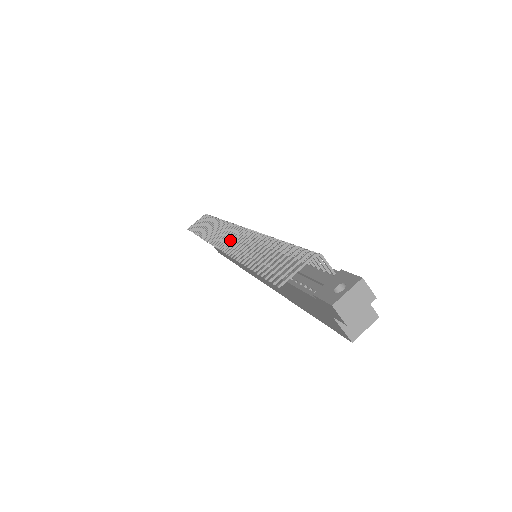
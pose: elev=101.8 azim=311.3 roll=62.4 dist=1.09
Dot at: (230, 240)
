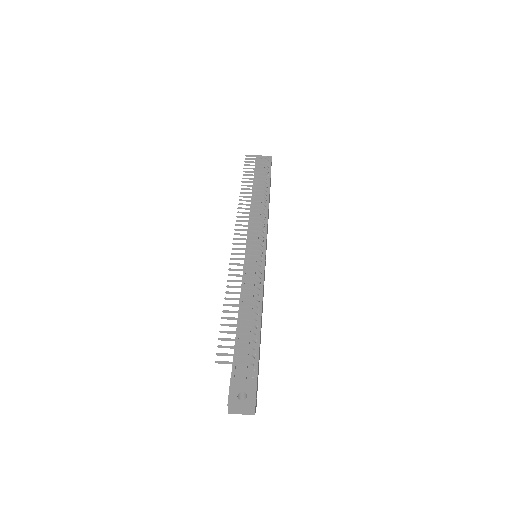
Dot at: (244, 244)
